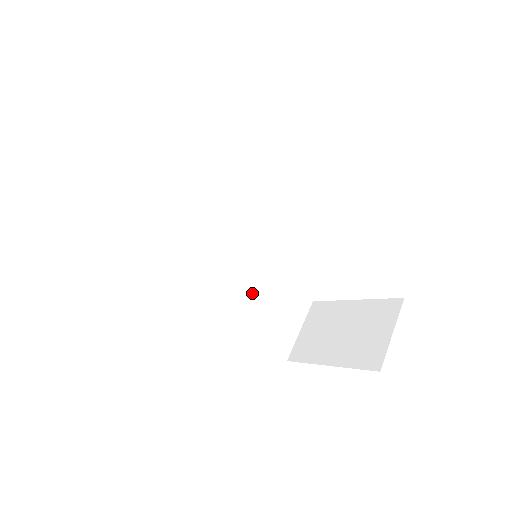
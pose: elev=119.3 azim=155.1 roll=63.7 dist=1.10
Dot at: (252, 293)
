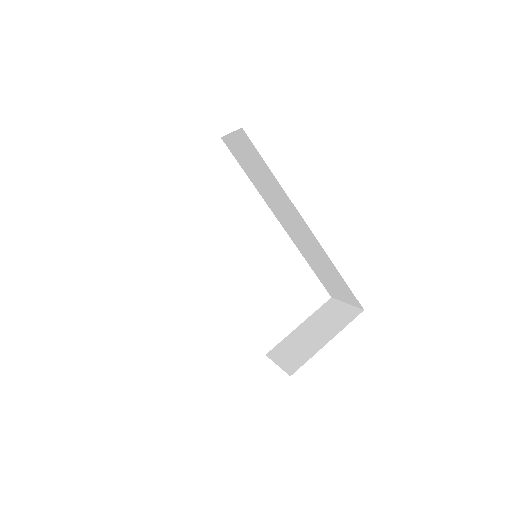
Dot at: occluded
